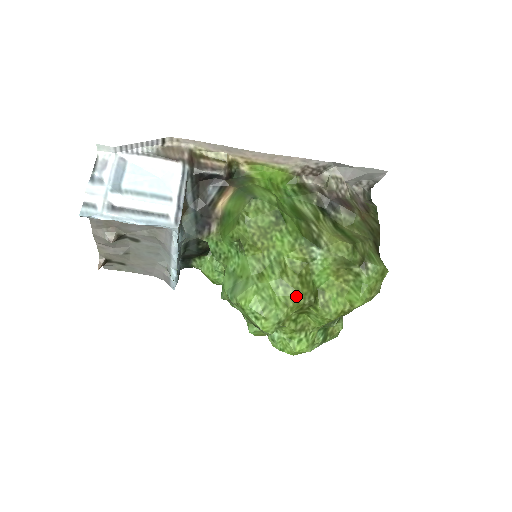
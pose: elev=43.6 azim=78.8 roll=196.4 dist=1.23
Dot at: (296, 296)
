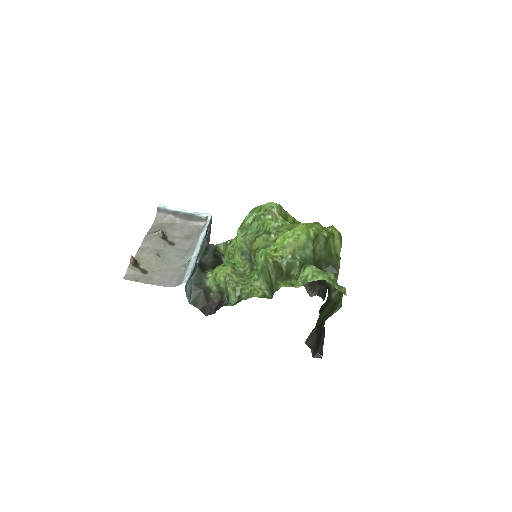
Dot at: occluded
